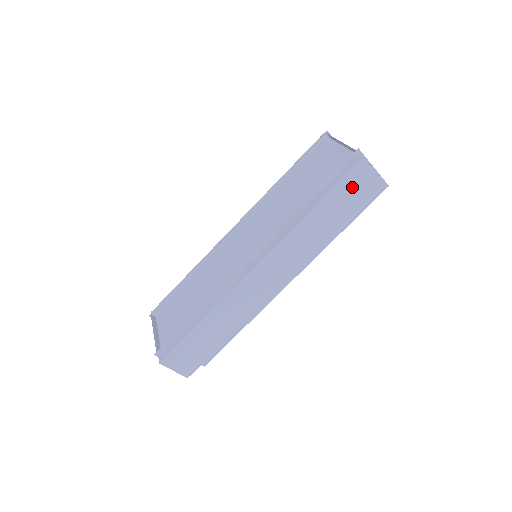
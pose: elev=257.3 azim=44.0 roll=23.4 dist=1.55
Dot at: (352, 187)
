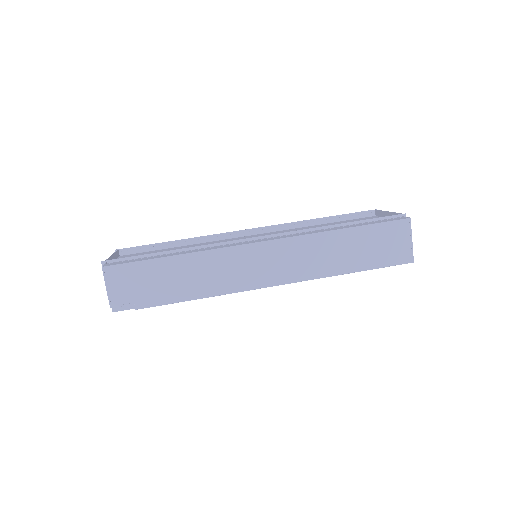
Dot at: (385, 236)
